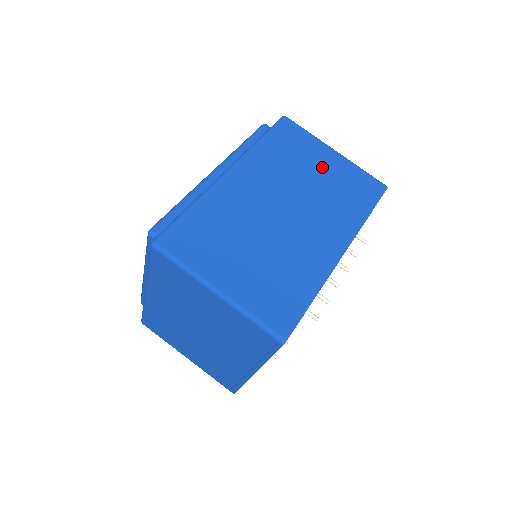
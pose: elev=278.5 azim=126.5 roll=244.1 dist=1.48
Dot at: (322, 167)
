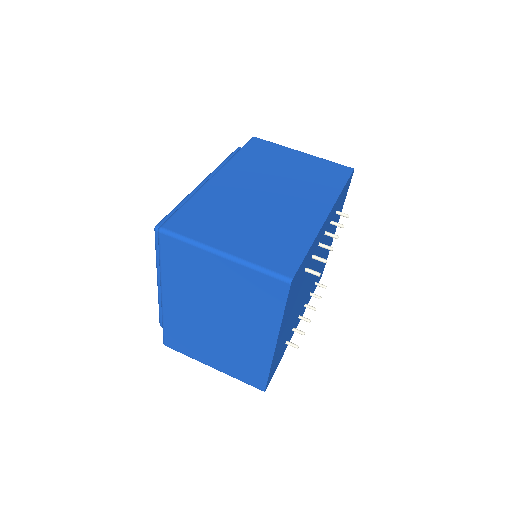
Dot at: (293, 163)
